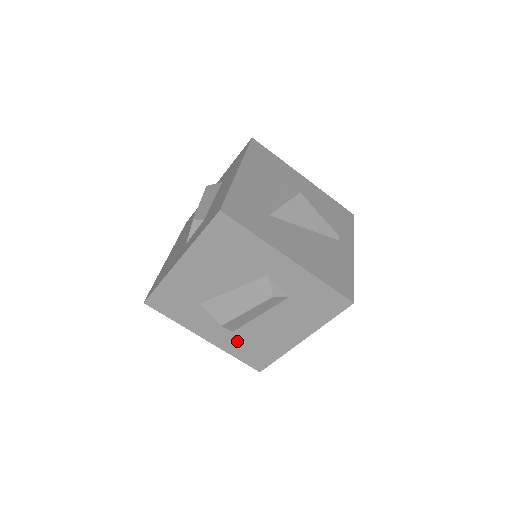
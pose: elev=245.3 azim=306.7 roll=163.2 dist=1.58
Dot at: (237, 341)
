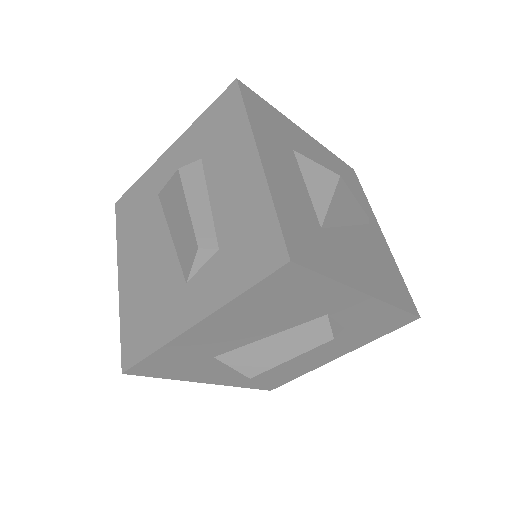
Dot at: occluded
